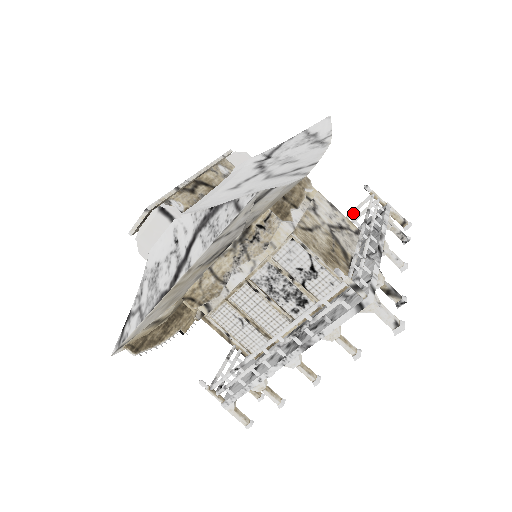
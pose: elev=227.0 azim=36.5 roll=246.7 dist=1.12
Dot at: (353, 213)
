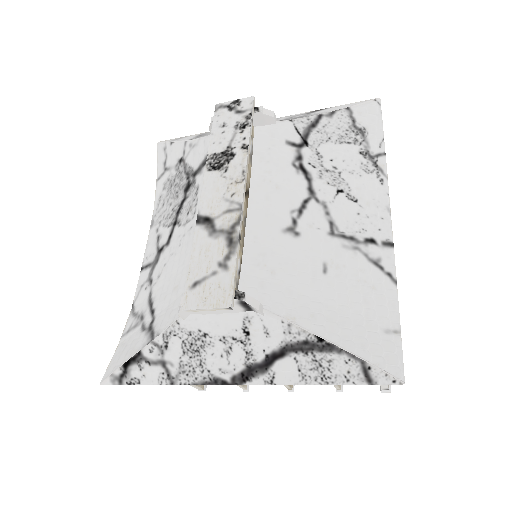
Dot at: occluded
